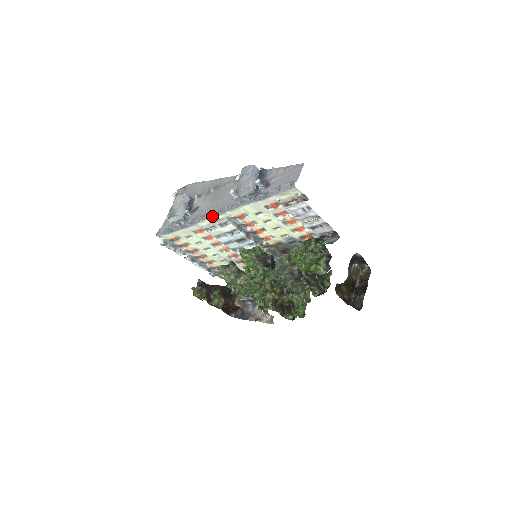
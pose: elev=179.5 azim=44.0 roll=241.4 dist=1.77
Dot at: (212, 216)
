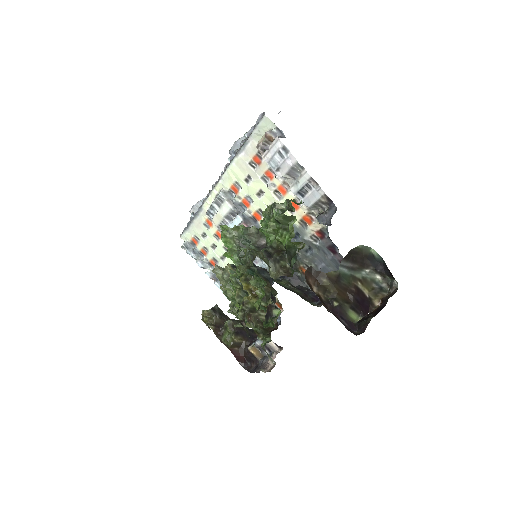
Dot at: (211, 192)
